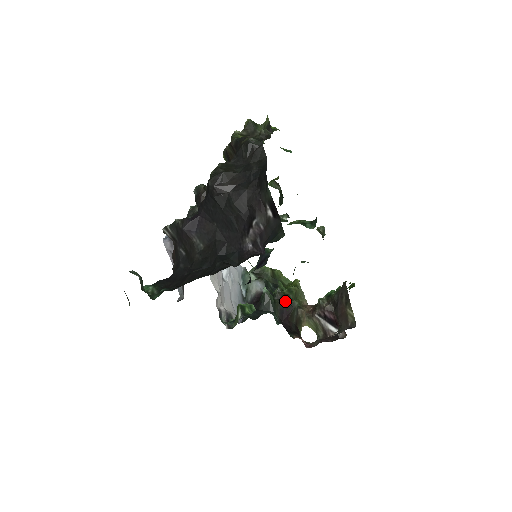
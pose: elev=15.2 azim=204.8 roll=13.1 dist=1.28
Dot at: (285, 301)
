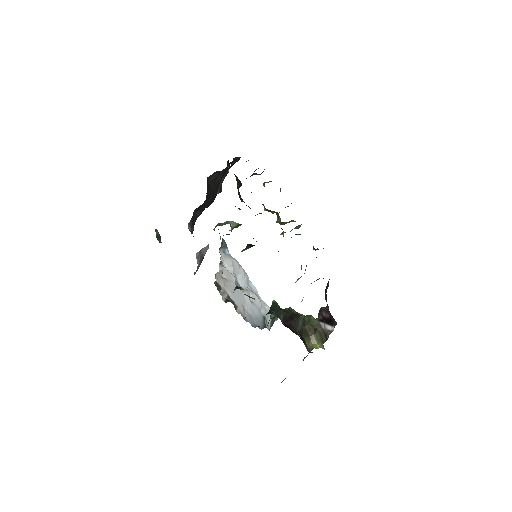
Dot at: (291, 312)
